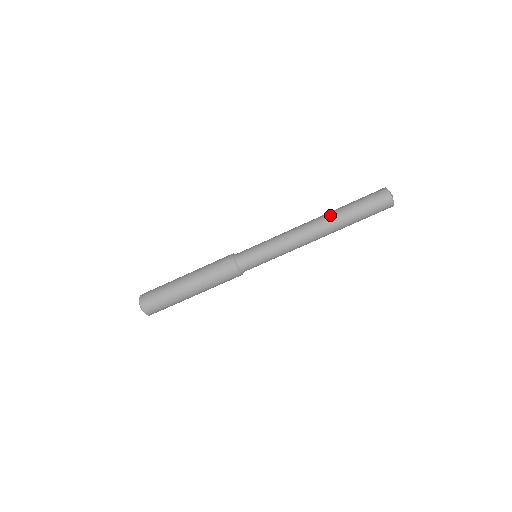
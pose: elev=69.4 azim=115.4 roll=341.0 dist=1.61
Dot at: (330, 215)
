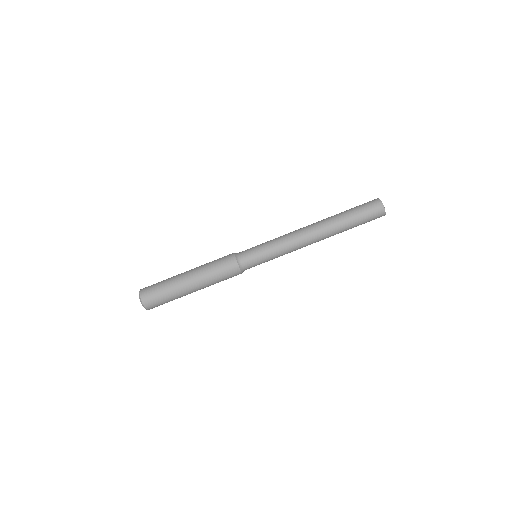
Dot at: (326, 218)
